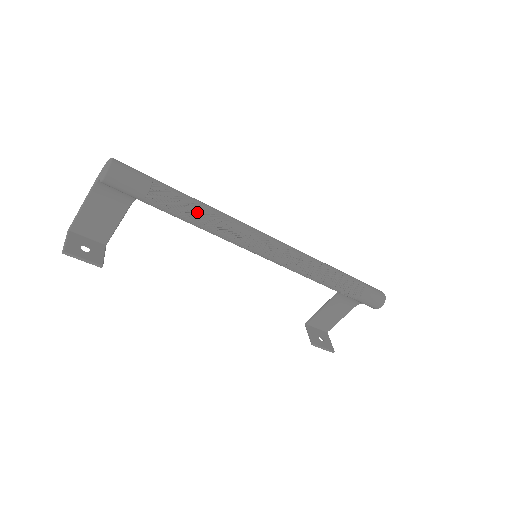
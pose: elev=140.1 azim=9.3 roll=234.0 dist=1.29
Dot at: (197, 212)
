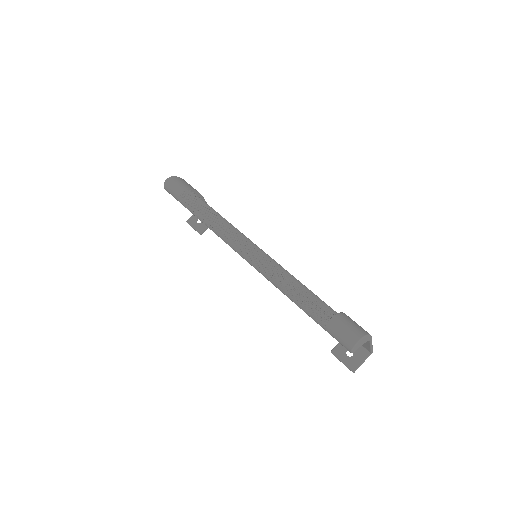
Dot at: (200, 217)
